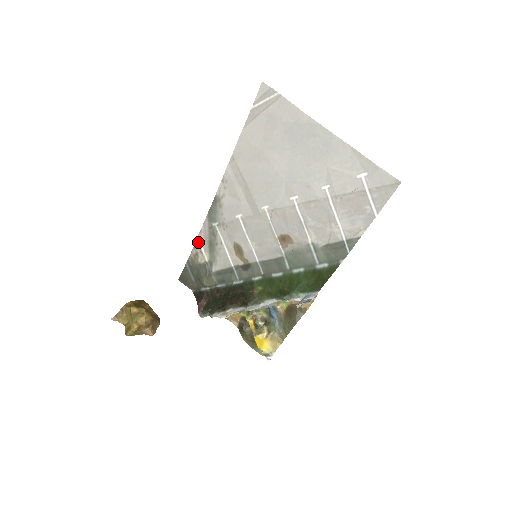
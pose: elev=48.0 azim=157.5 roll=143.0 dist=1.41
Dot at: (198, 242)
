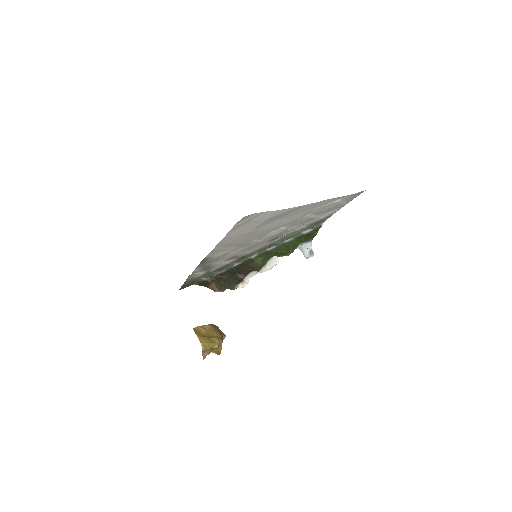
Dot at: (192, 274)
